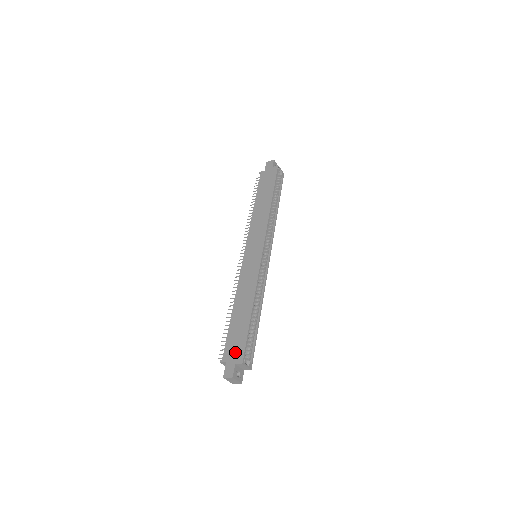
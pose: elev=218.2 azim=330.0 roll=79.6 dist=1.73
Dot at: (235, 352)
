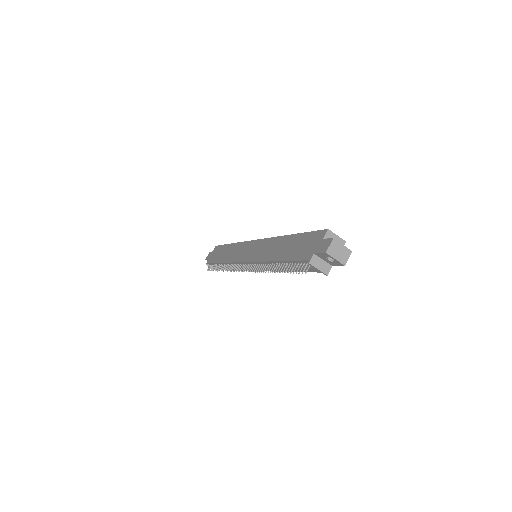
Dot at: (312, 243)
